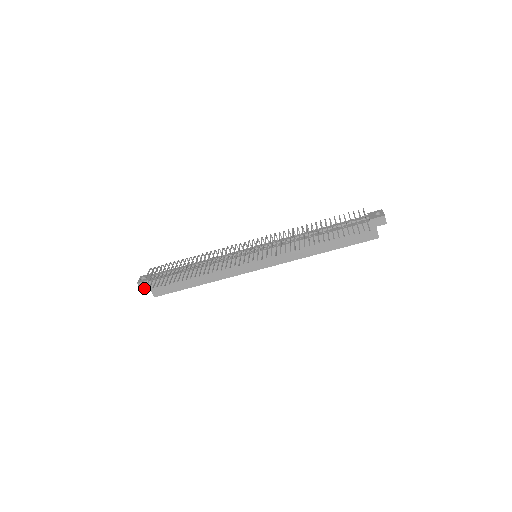
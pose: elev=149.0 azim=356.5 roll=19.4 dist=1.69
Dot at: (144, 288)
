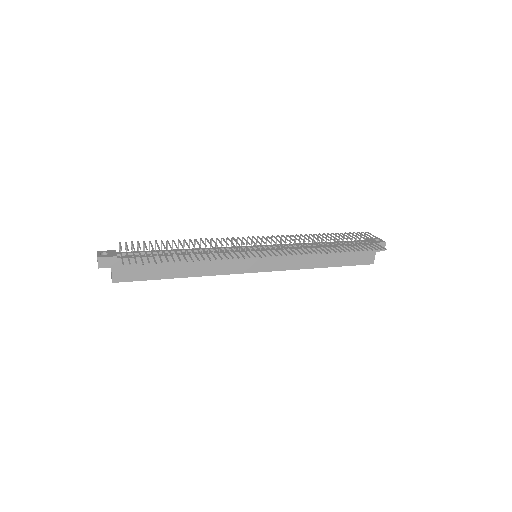
Dot at: (104, 266)
